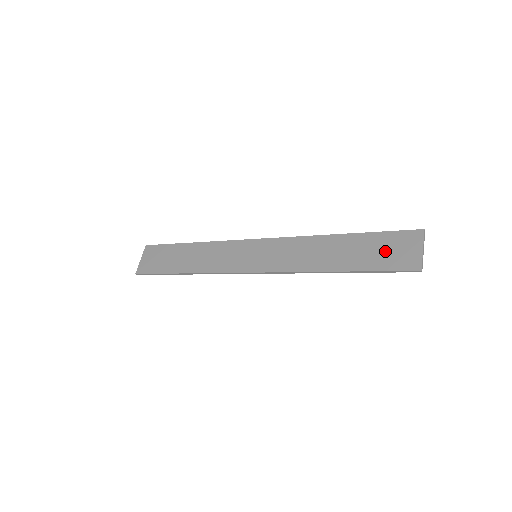
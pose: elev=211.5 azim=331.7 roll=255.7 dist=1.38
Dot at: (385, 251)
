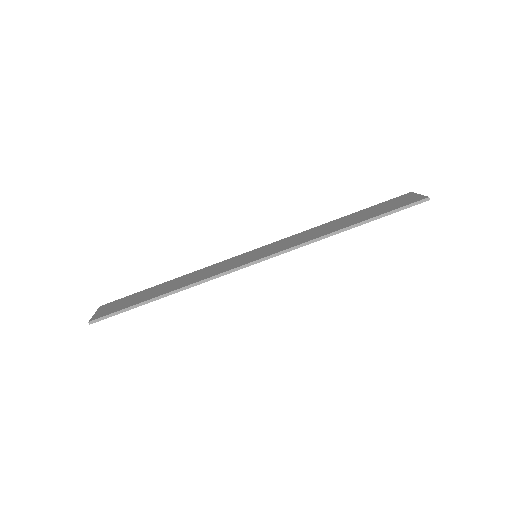
Dot at: (388, 206)
